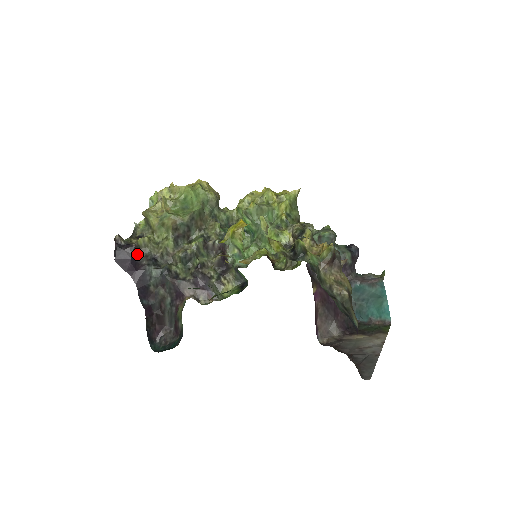
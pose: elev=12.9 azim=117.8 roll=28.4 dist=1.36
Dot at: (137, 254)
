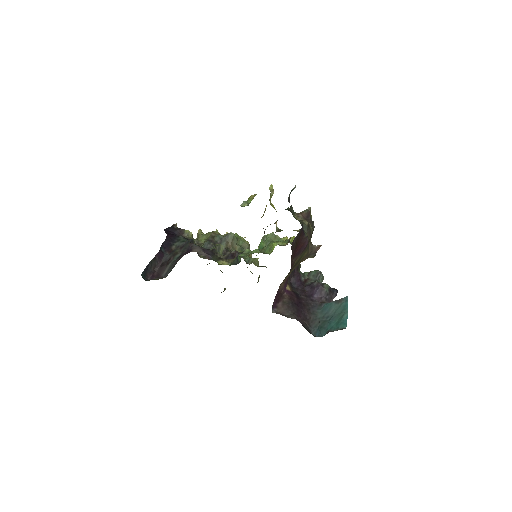
Dot at: occluded
